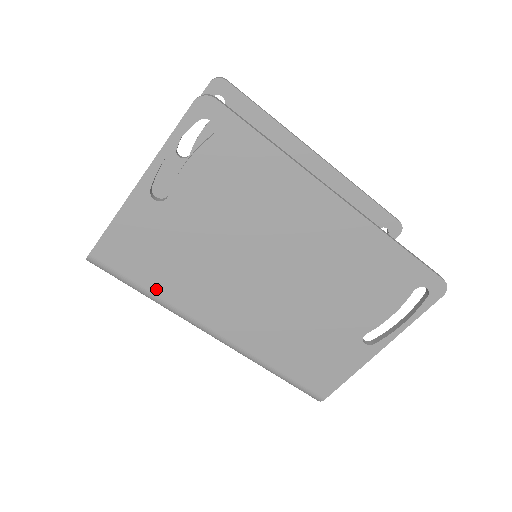
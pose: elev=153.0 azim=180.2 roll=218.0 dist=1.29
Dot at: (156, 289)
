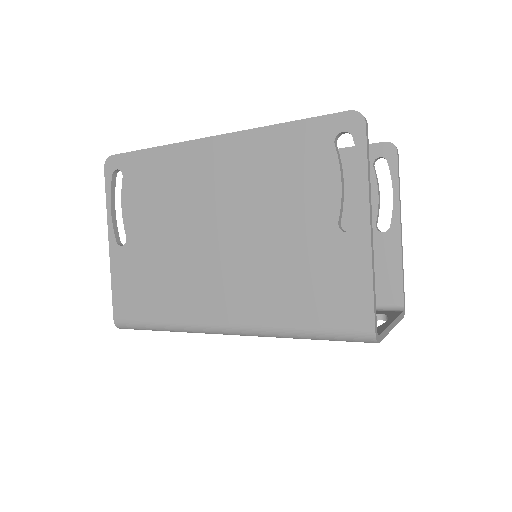
Dot at: (161, 316)
